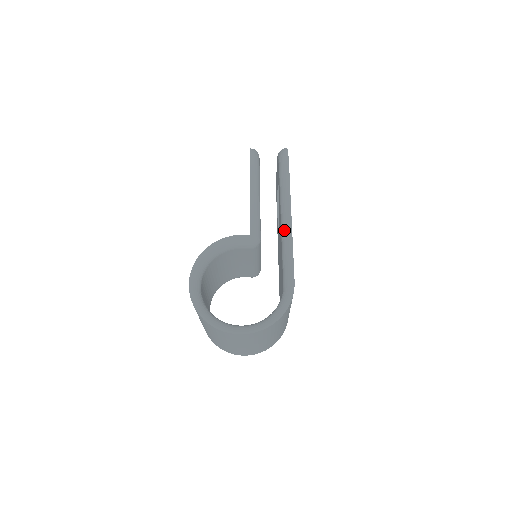
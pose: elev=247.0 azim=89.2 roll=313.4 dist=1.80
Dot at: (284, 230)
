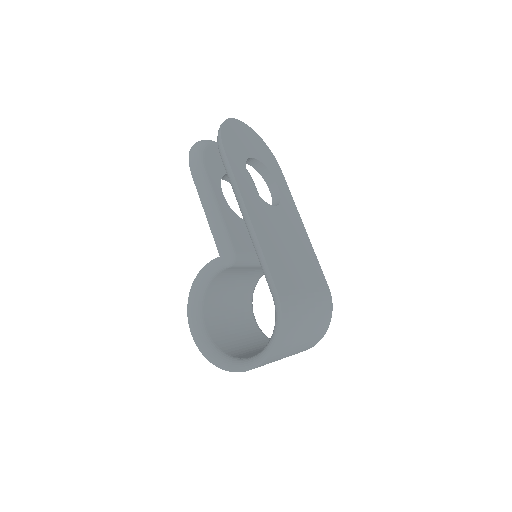
Dot at: occluded
